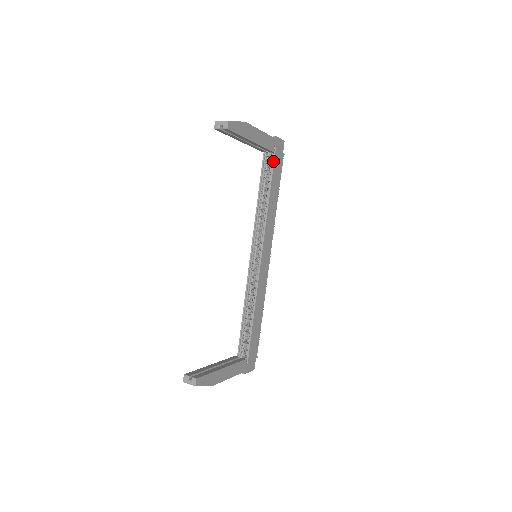
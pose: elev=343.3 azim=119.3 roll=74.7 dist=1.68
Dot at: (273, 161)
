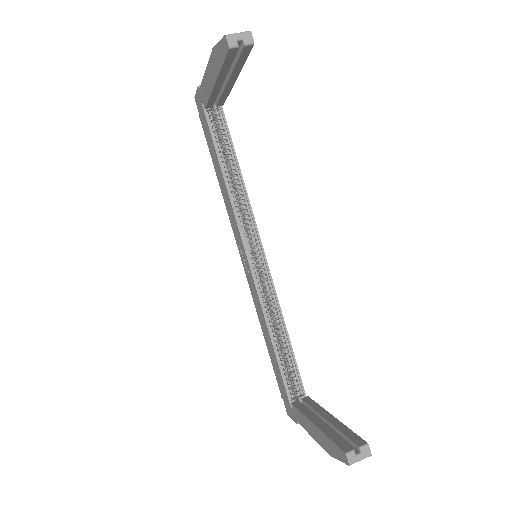
Dot at: (224, 119)
